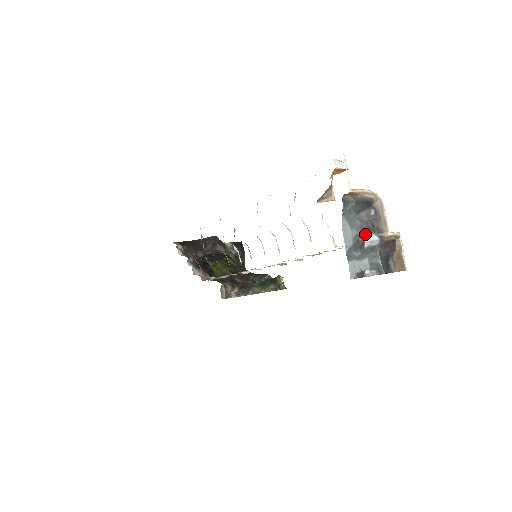
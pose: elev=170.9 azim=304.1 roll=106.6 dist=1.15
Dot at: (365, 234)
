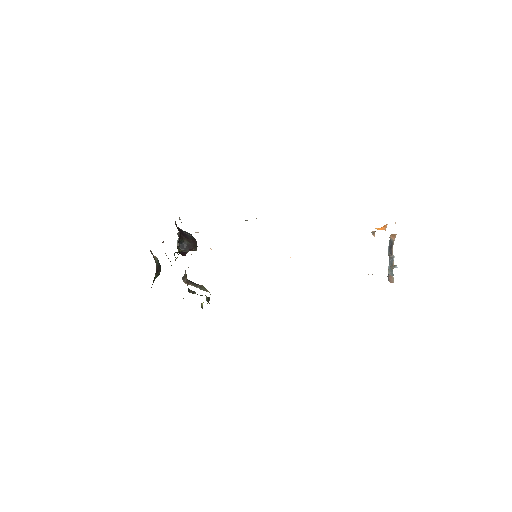
Dot at: (391, 255)
